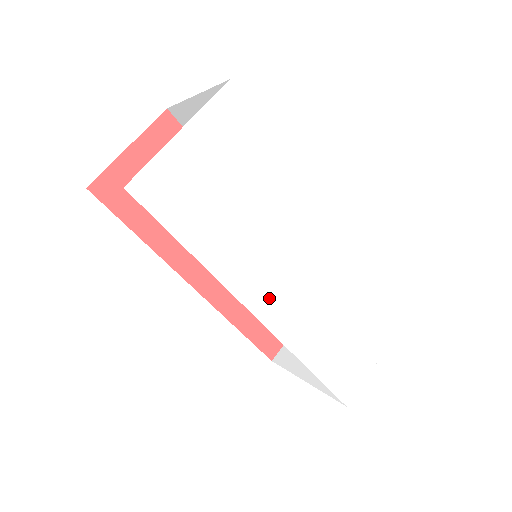
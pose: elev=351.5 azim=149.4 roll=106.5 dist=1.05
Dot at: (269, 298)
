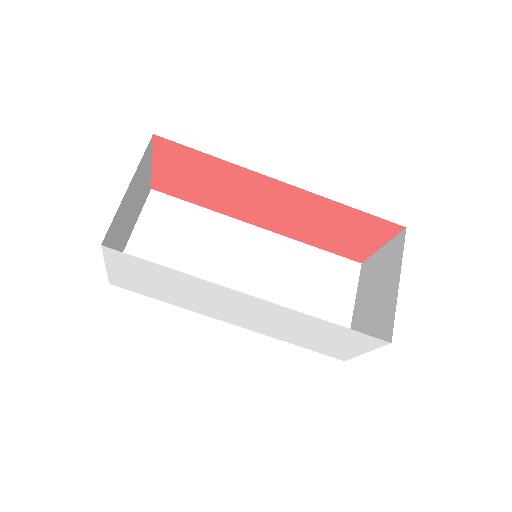
Dot at: (232, 319)
